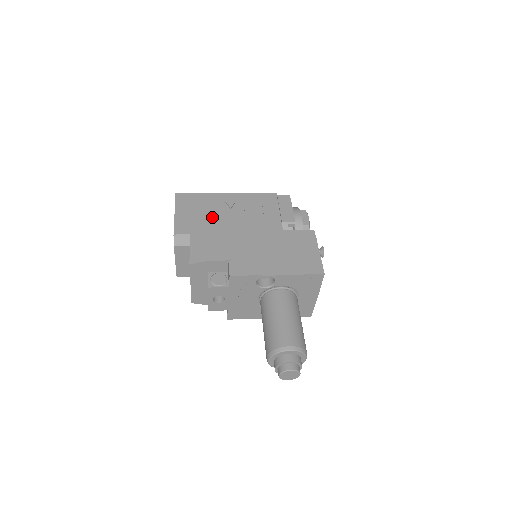
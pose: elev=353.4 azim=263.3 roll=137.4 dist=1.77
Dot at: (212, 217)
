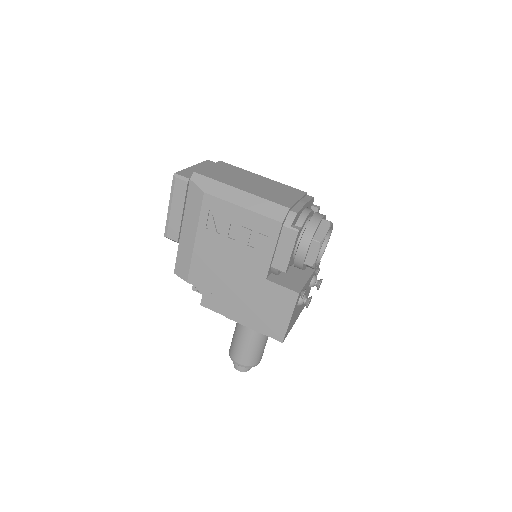
Dot at: (201, 232)
